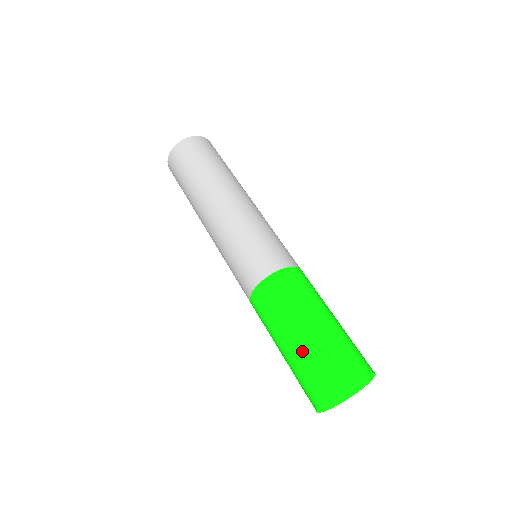
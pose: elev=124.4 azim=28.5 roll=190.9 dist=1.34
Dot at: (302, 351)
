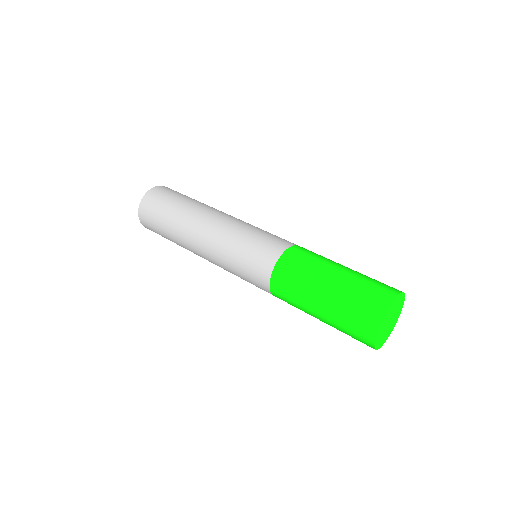
Dot at: (344, 290)
